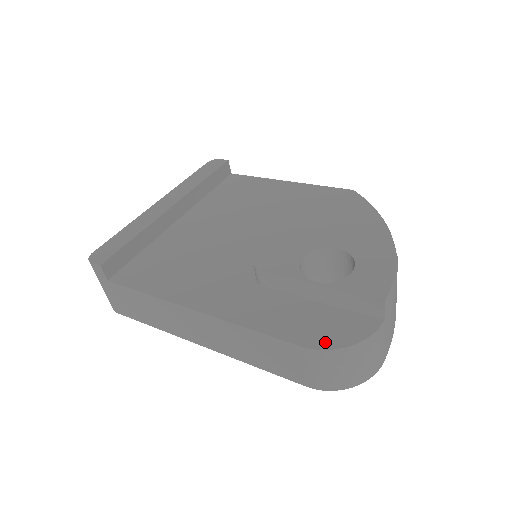
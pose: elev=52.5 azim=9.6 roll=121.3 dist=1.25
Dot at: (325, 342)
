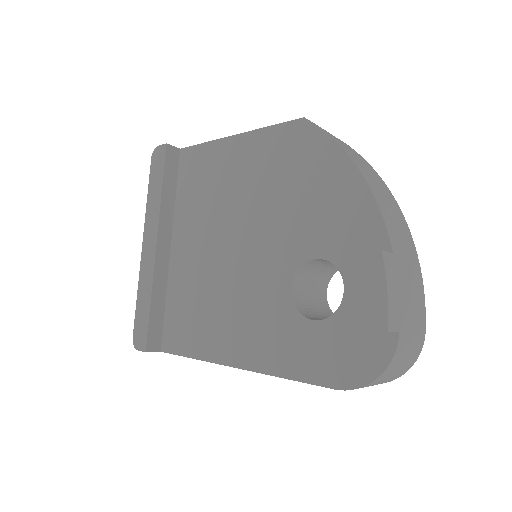
Dot at: (354, 379)
